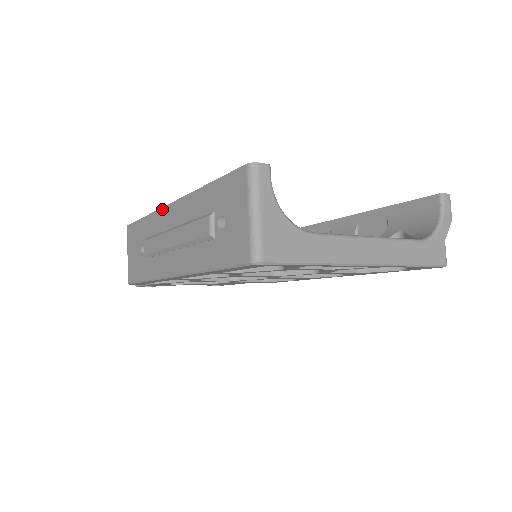
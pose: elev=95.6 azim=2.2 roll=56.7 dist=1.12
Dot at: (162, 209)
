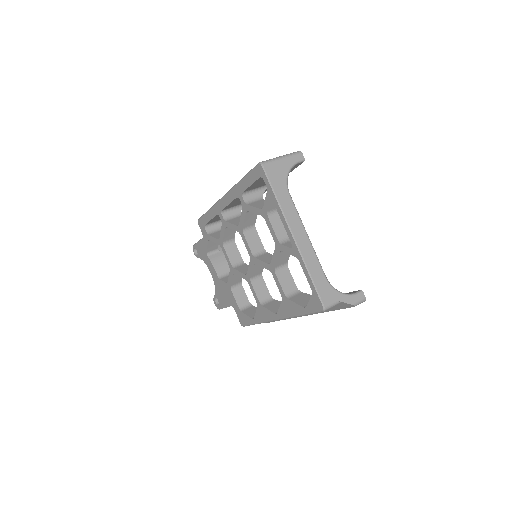
Dot at: occluded
